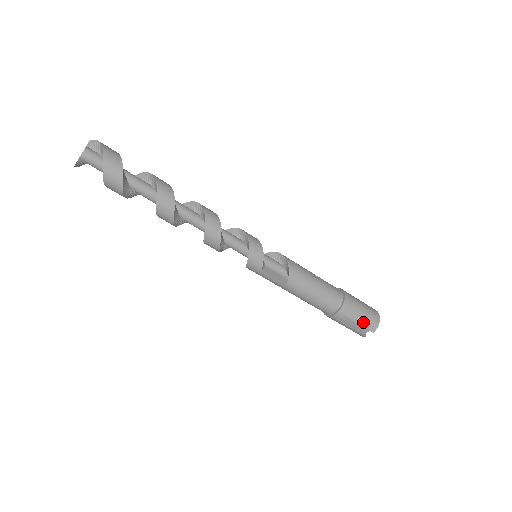
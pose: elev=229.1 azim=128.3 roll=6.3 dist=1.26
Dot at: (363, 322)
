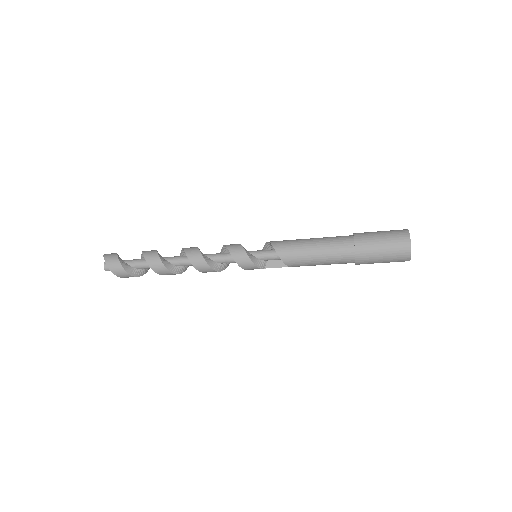
Dot at: (390, 261)
